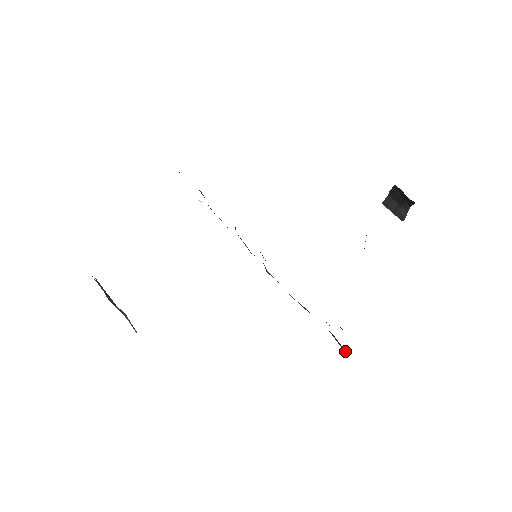
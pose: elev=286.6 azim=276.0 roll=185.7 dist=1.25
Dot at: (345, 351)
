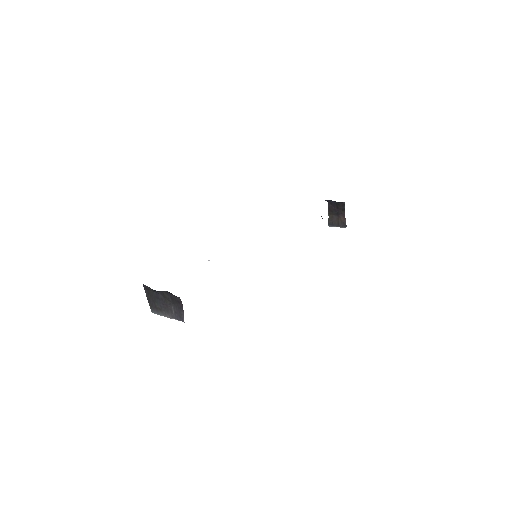
Dot at: occluded
